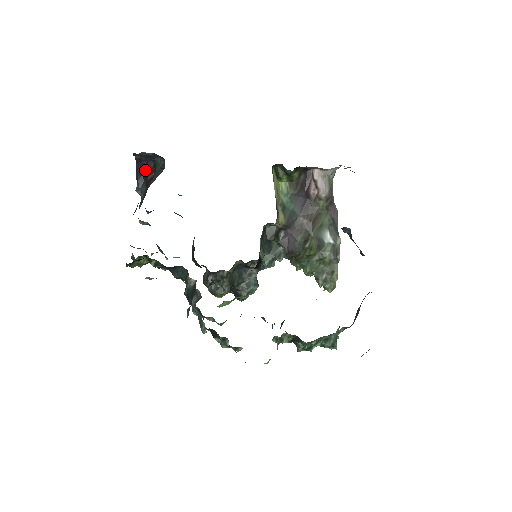
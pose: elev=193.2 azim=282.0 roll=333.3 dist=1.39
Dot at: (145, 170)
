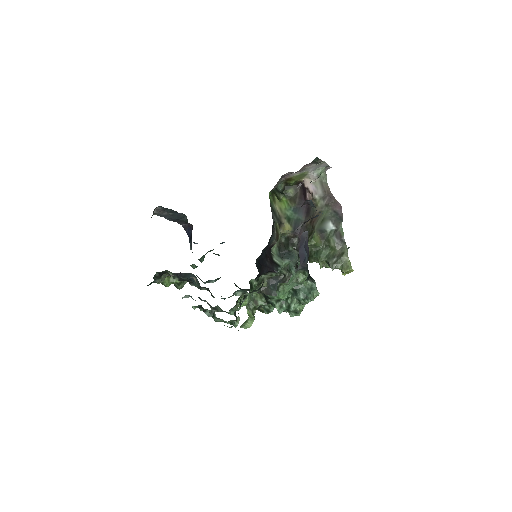
Dot at: (191, 233)
